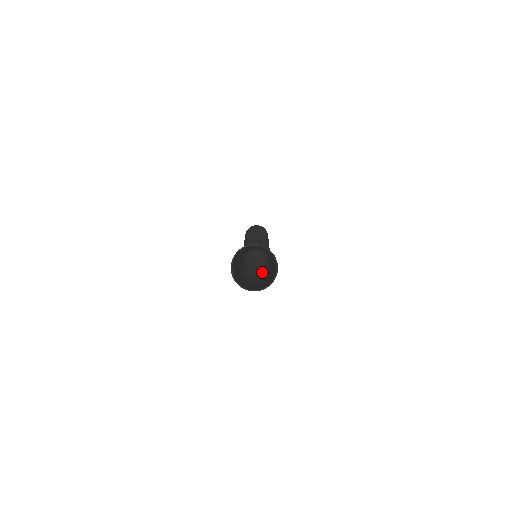
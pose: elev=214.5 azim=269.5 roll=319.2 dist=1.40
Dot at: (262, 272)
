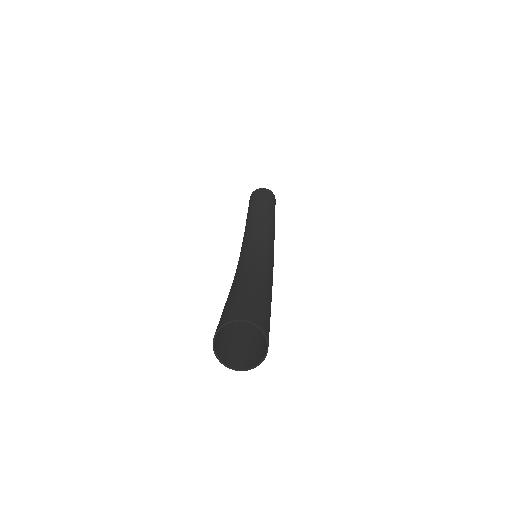
Dot at: occluded
